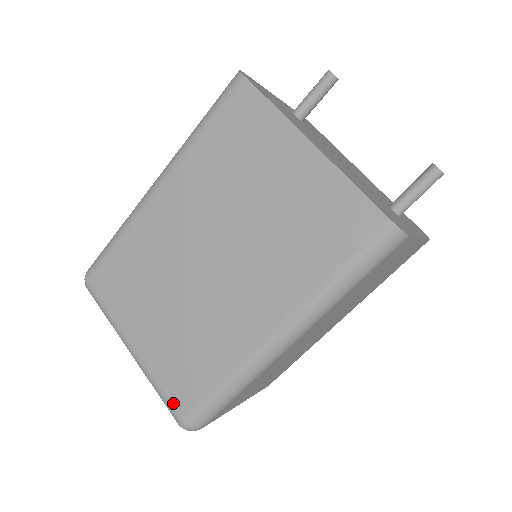
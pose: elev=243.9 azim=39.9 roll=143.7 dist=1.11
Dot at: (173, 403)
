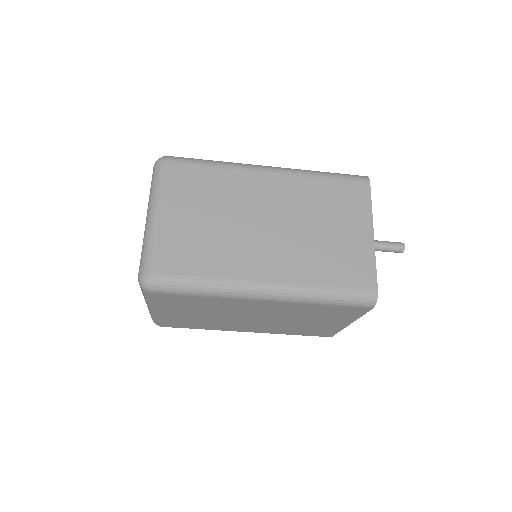
Dot at: (162, 324)
